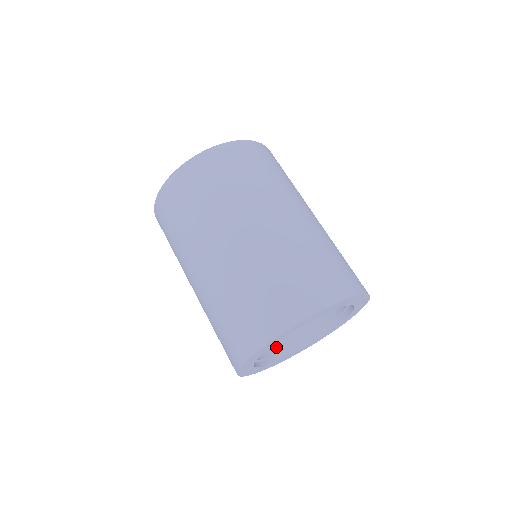
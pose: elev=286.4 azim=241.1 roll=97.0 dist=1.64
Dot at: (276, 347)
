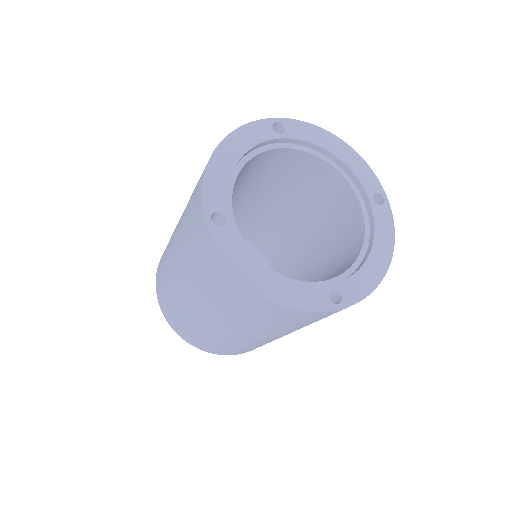
Dot at: occluded
